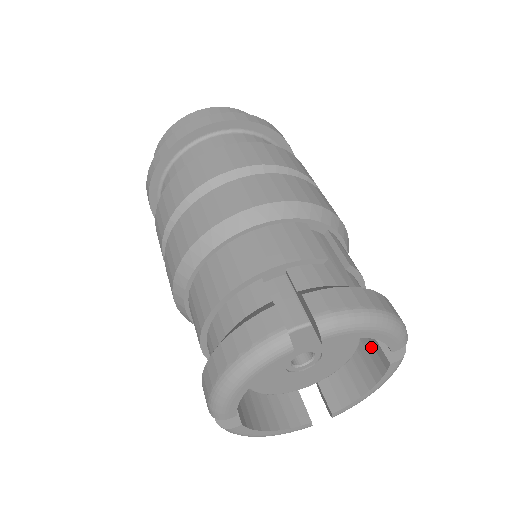
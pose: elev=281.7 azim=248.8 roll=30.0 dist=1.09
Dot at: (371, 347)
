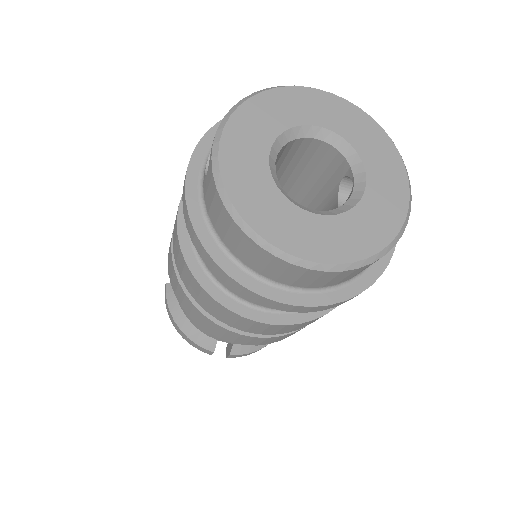
Dot at: occluded
